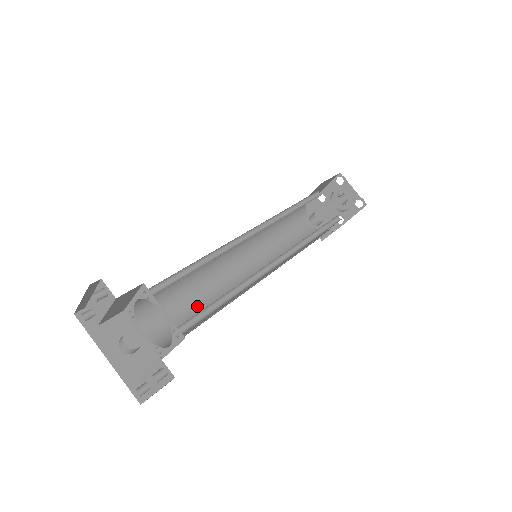
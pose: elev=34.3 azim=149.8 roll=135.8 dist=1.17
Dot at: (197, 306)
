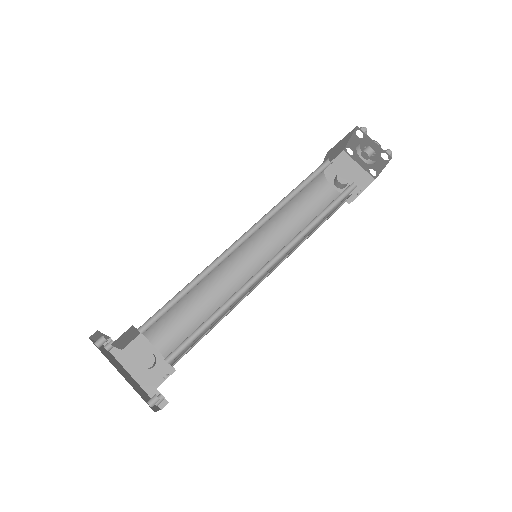
Dot at: (205, 315)
